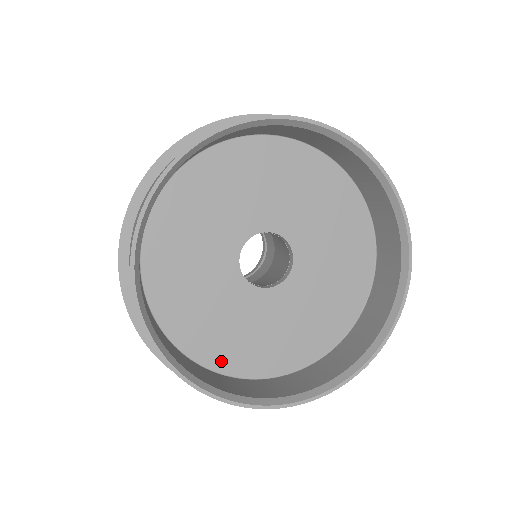
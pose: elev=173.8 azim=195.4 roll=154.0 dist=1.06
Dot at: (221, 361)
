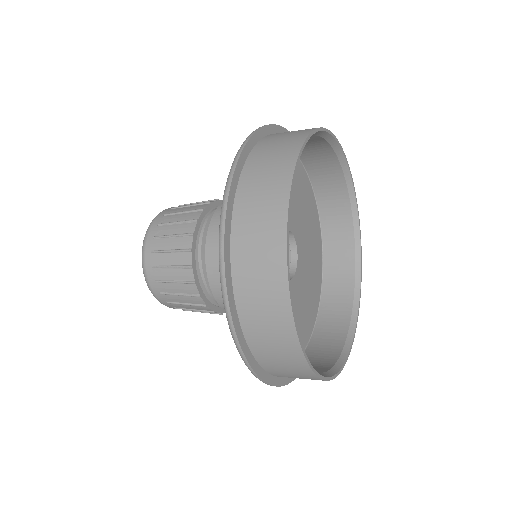
Dot at: occluded
